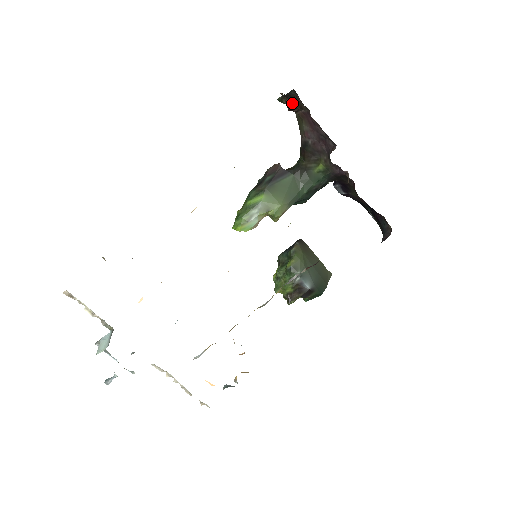
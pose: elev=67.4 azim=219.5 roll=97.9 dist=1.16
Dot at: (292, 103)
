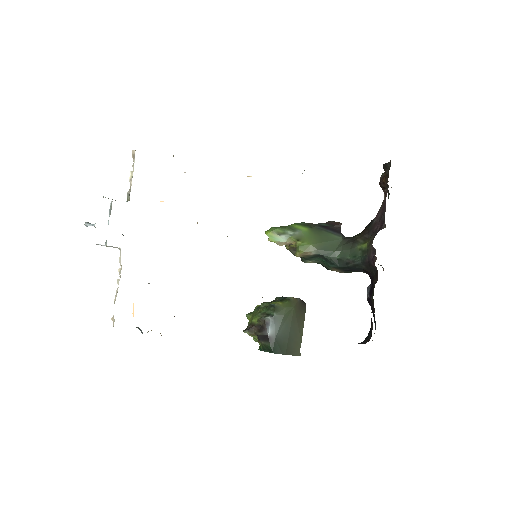
Dot at: (385, 177)
